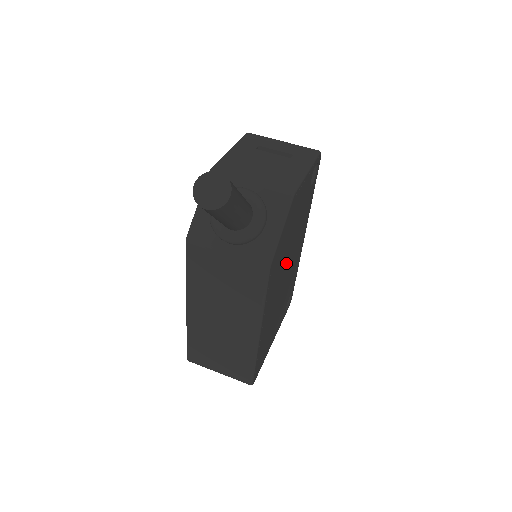
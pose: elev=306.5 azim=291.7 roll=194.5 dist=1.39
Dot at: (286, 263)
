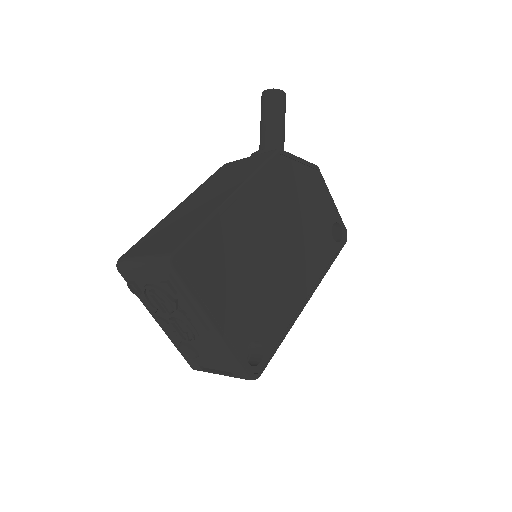
Dot at: (285, 229)
